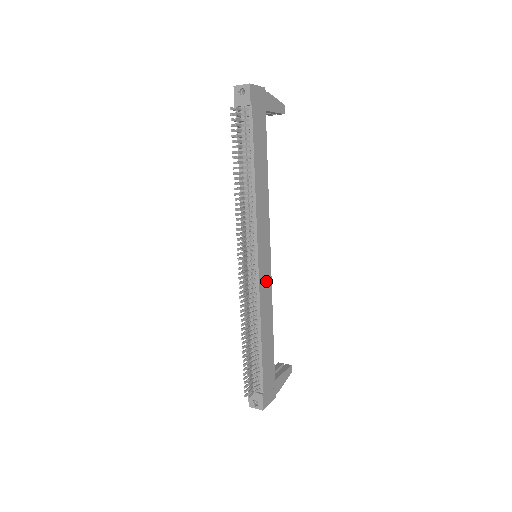
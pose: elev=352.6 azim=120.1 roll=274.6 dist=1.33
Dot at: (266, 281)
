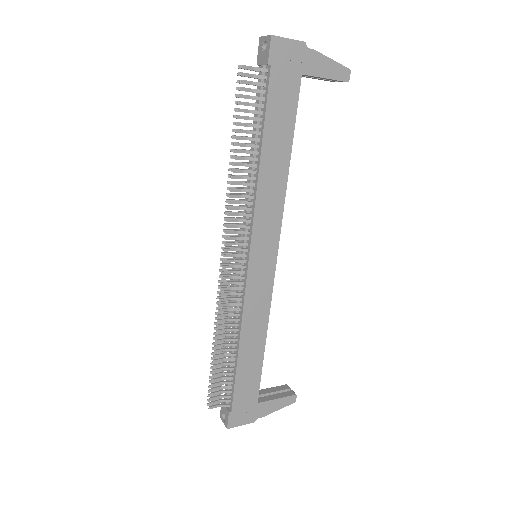
Dot at: (261, 289)
